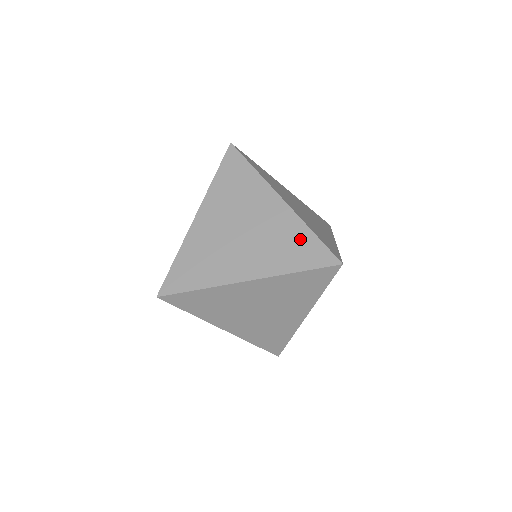
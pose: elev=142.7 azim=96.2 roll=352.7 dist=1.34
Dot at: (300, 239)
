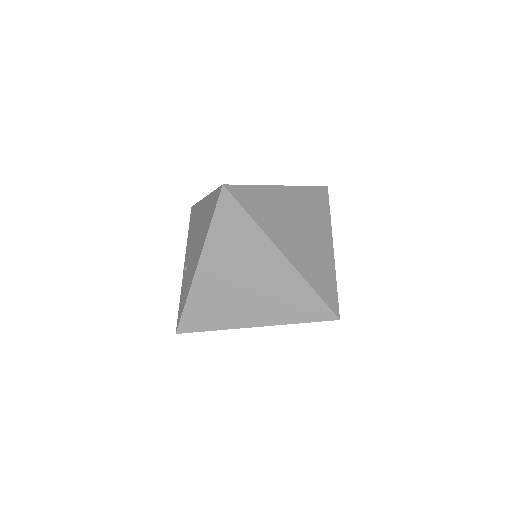
Dot at: (302, 296)
